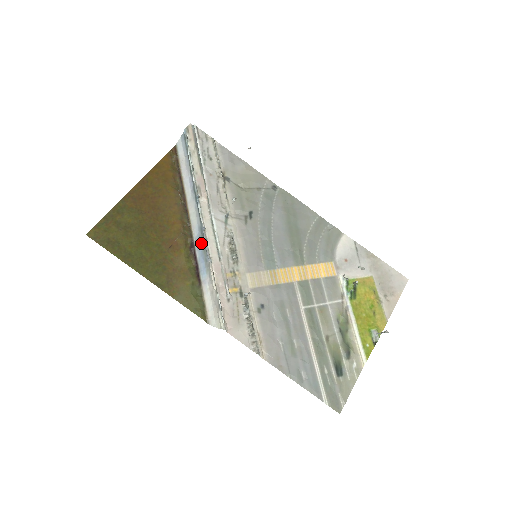
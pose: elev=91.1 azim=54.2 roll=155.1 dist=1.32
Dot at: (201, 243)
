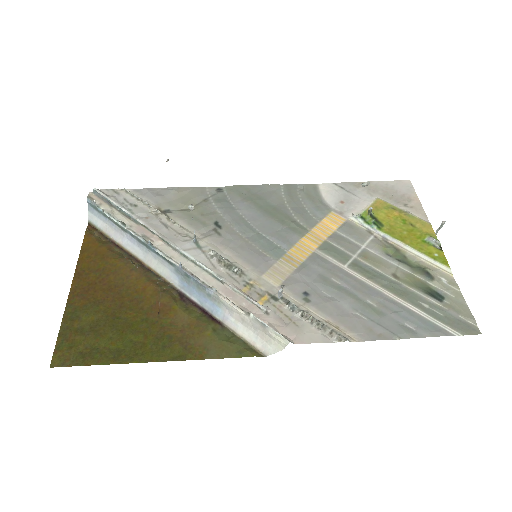
Dot at: (189, 284)
